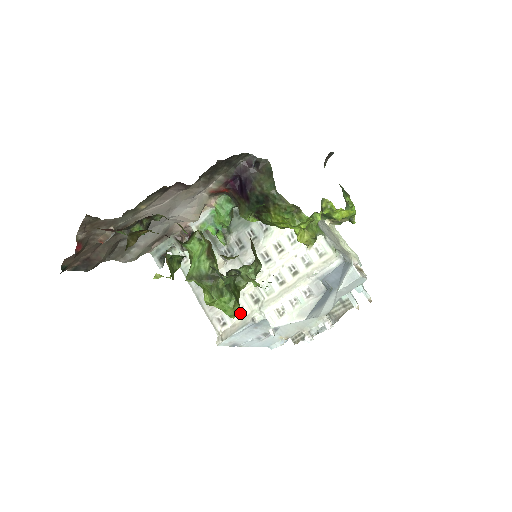
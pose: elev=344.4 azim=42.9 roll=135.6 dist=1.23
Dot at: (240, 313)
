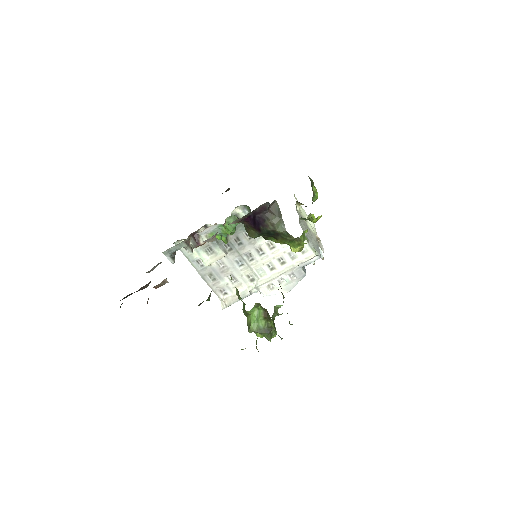
Dot at: (239, 287)
